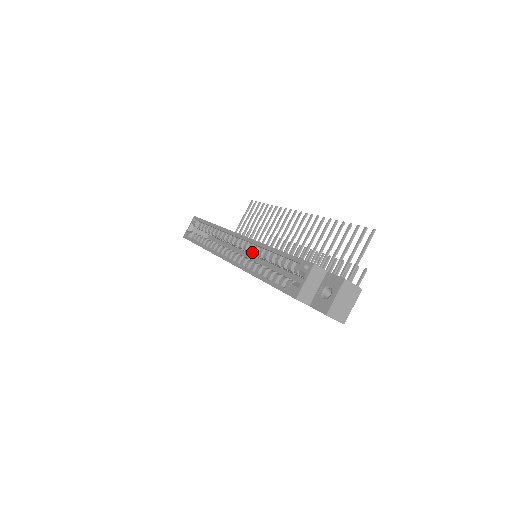
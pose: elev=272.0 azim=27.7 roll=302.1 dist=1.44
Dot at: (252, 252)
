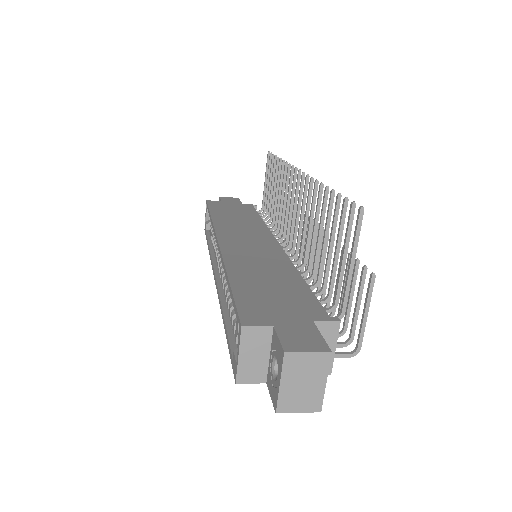
Dot at: occluded
